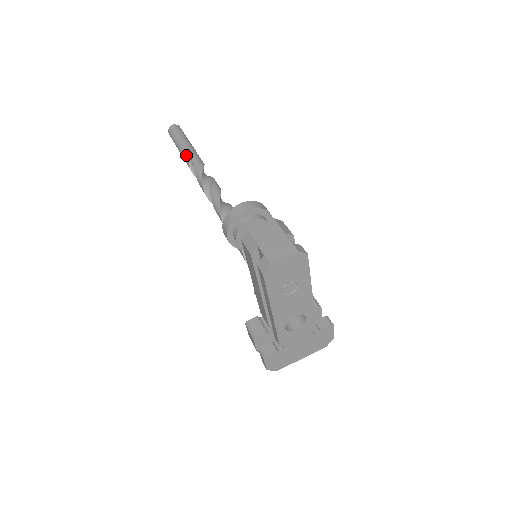
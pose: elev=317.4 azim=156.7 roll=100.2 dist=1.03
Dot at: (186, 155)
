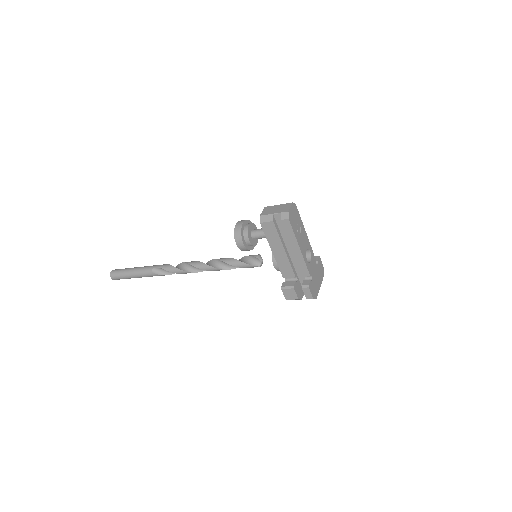
Dot at: (145, 270)
